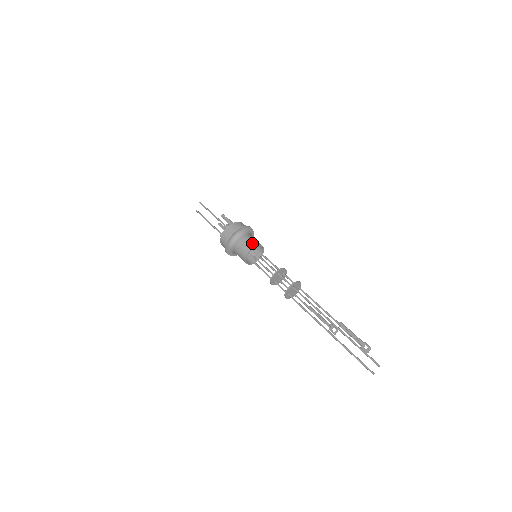
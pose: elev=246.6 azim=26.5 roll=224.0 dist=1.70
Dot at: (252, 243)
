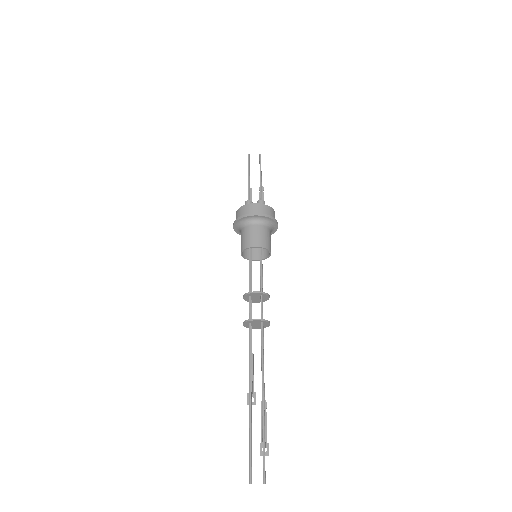
Dot at: (269, 244)
